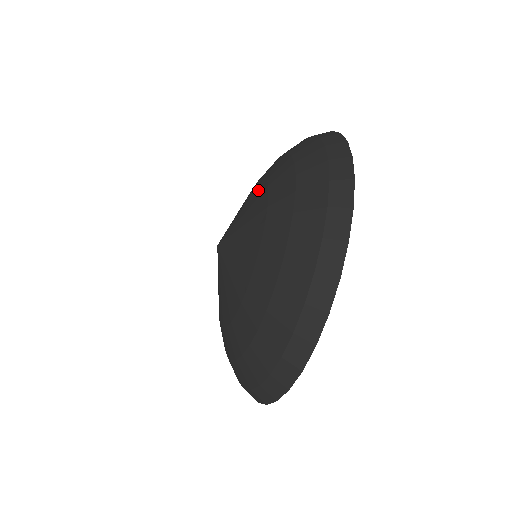
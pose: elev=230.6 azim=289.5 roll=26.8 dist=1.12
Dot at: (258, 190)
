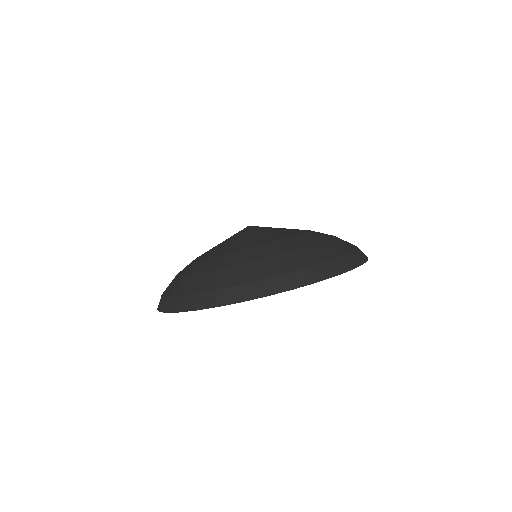
Dot at: occluded
